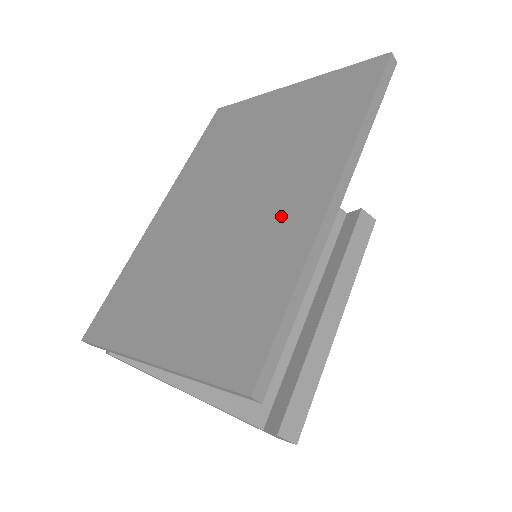
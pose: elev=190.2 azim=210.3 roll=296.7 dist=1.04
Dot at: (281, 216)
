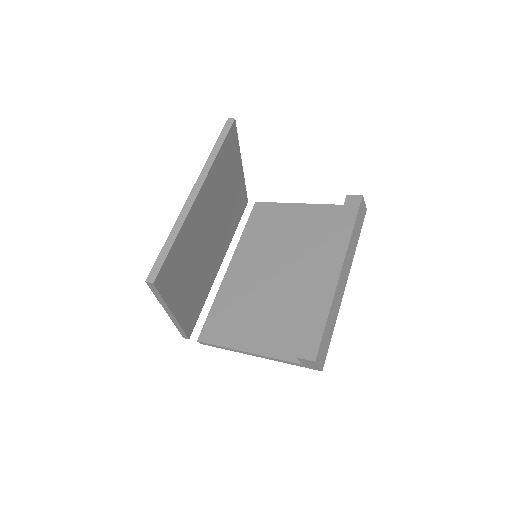
Dot at: occluded
